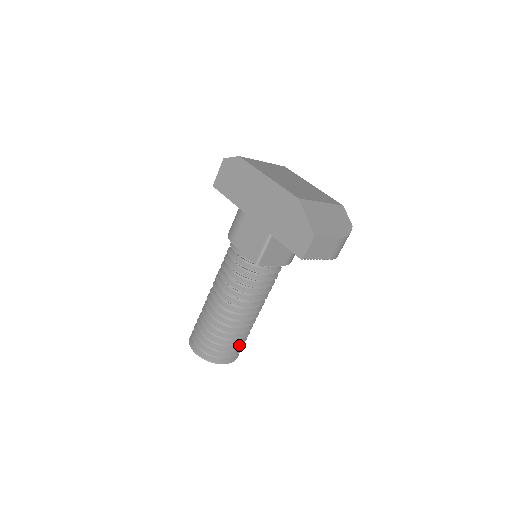
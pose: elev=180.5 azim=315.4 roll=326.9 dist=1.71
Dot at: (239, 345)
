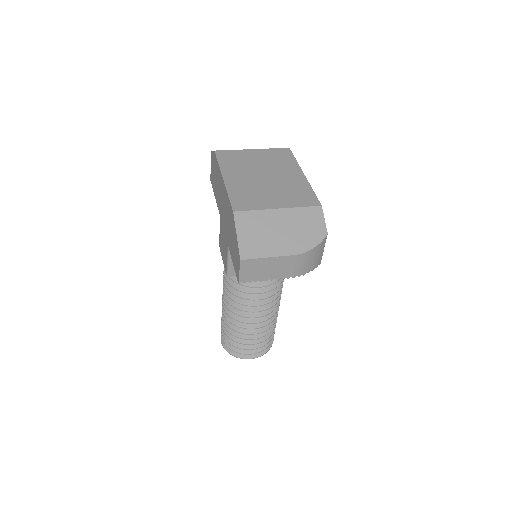
Dot at: occluded
